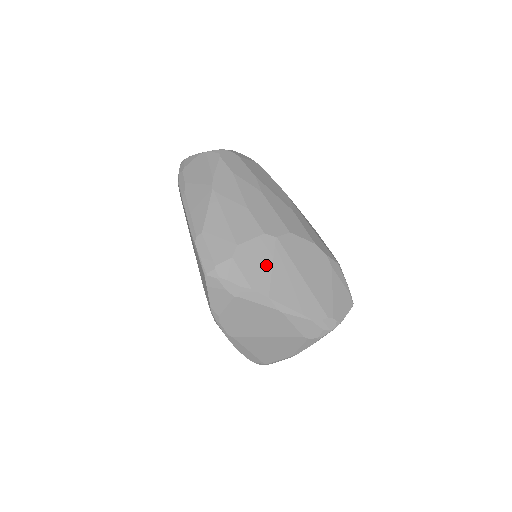
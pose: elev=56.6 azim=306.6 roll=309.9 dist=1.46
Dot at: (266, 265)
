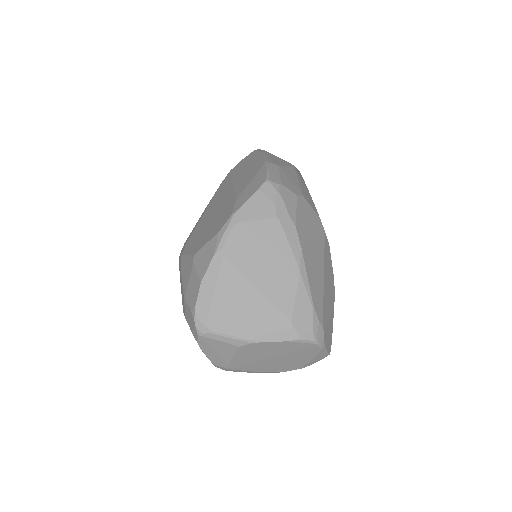
Dot at: (311, 232)
